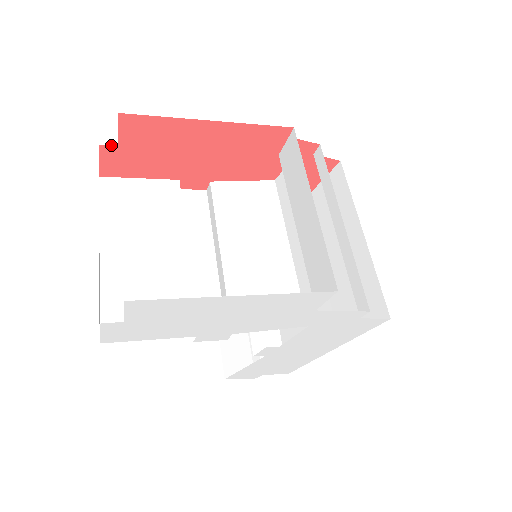
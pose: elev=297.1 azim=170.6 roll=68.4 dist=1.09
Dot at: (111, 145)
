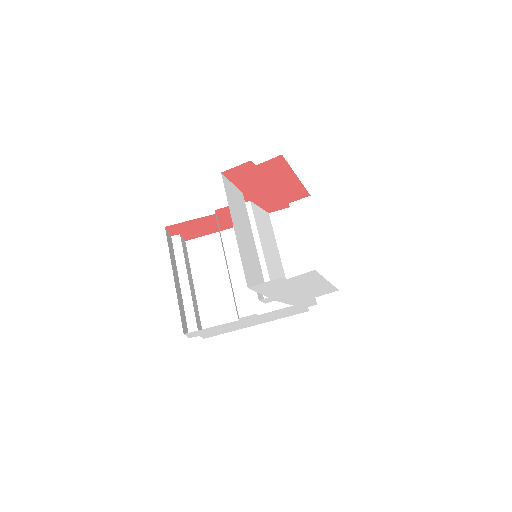
Dot at: occluded
